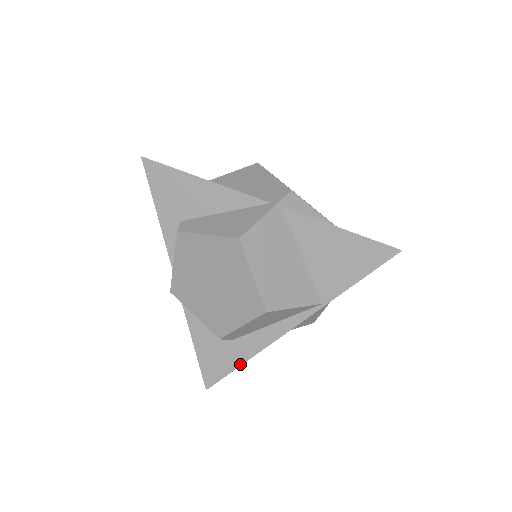
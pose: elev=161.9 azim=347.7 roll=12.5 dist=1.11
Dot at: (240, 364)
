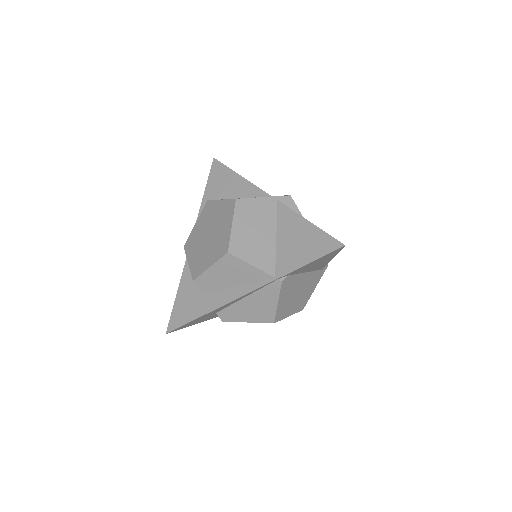
Dot at: (199, 316)
